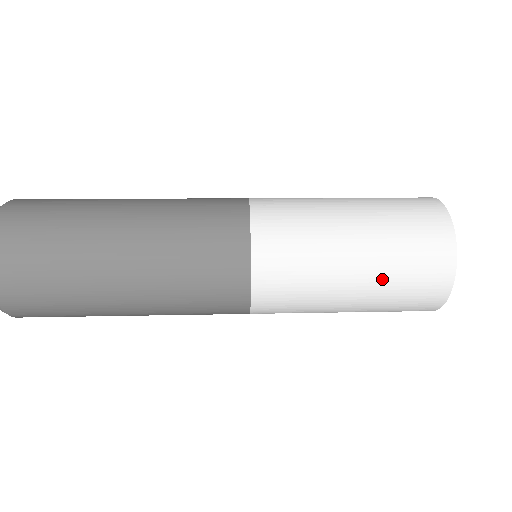
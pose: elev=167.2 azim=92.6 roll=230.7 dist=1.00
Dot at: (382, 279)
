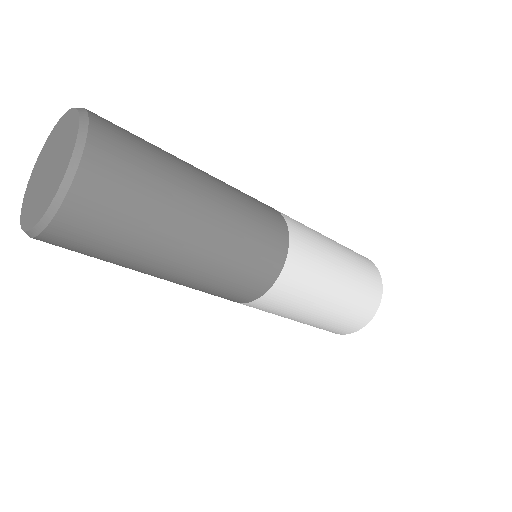
Dot at: (348, 252)
